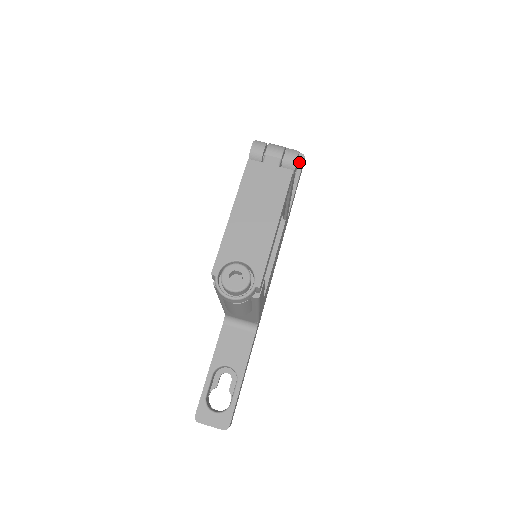
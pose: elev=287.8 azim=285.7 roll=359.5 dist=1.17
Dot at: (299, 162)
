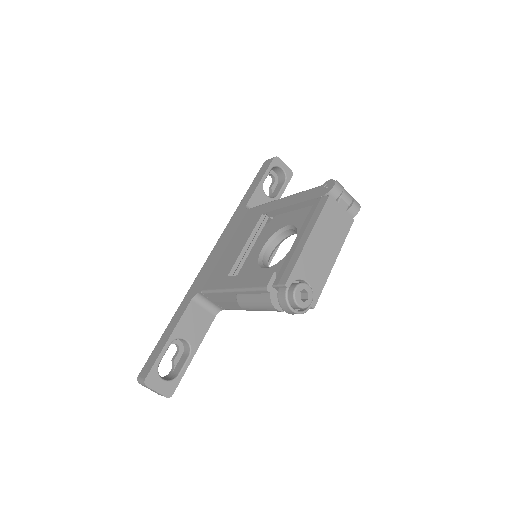
Dot at: (288, 177)
